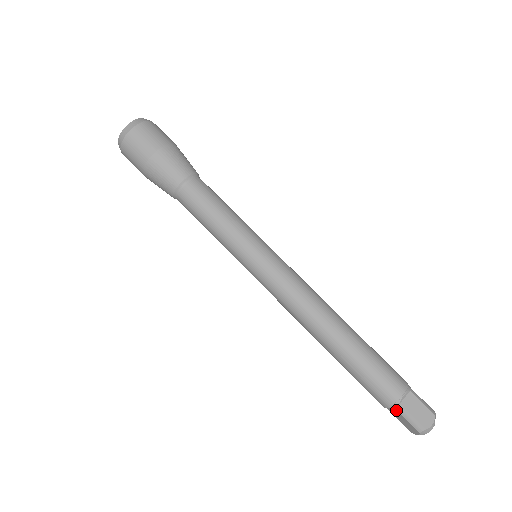
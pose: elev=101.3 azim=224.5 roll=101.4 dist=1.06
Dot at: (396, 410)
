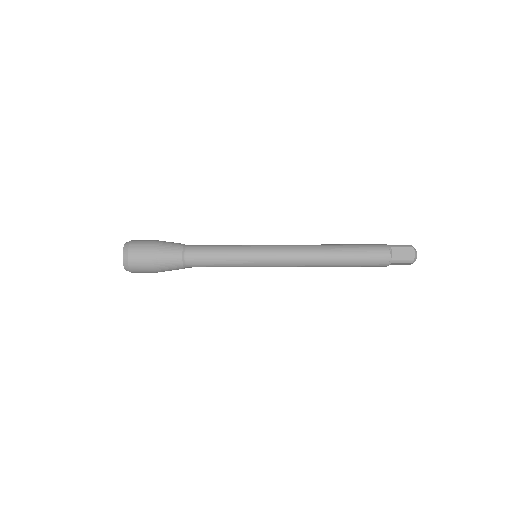
Dot at: (393, 263)
